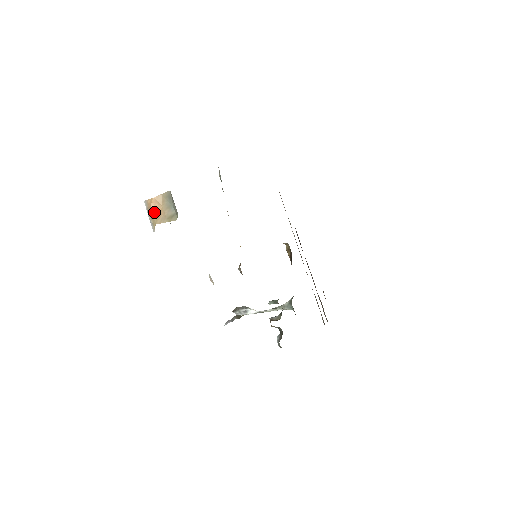
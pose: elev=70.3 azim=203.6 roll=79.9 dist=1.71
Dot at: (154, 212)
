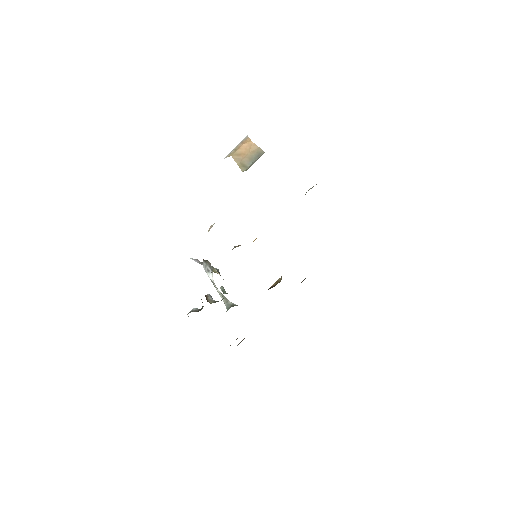
Dot at: (241, 149)
